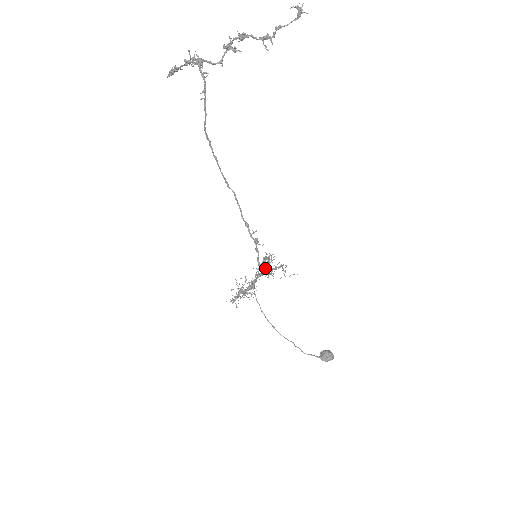
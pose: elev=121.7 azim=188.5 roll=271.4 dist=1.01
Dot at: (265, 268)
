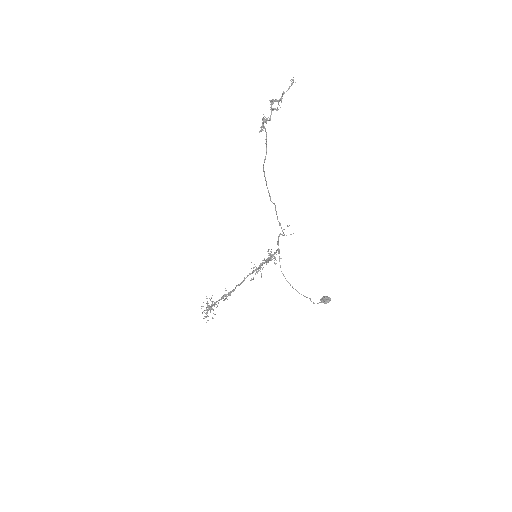
Dot at: (268, 260)
